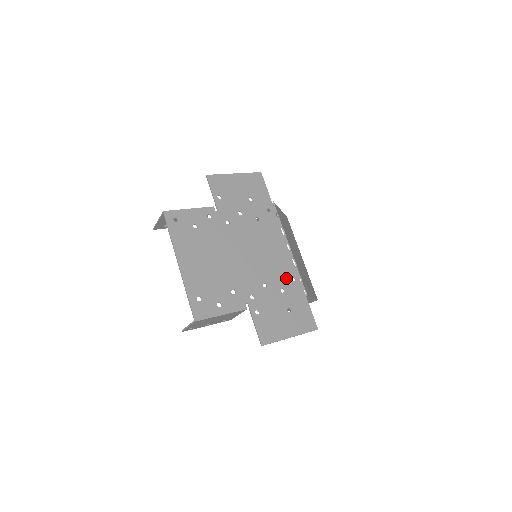
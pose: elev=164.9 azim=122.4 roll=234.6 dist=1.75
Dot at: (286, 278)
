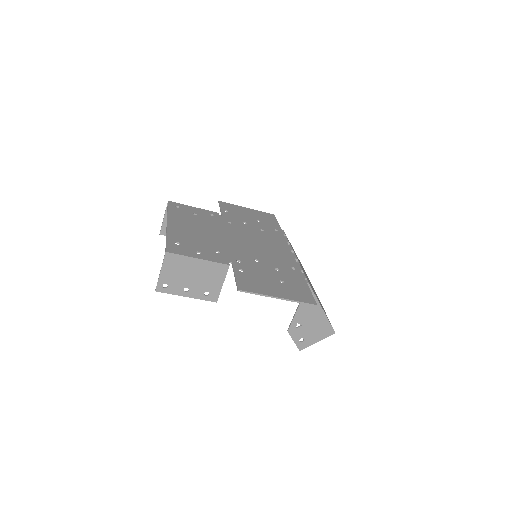
Dot at: (284, 265)
